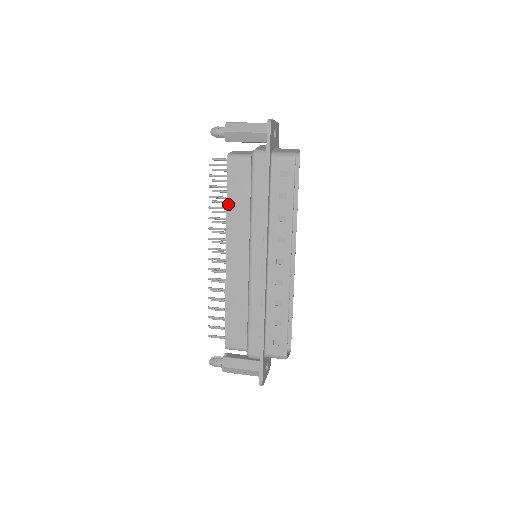
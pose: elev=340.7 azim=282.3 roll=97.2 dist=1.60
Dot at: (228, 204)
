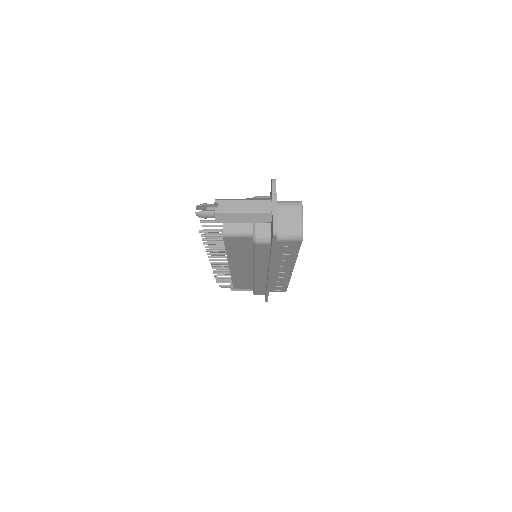
Dot at: (228, 253)
